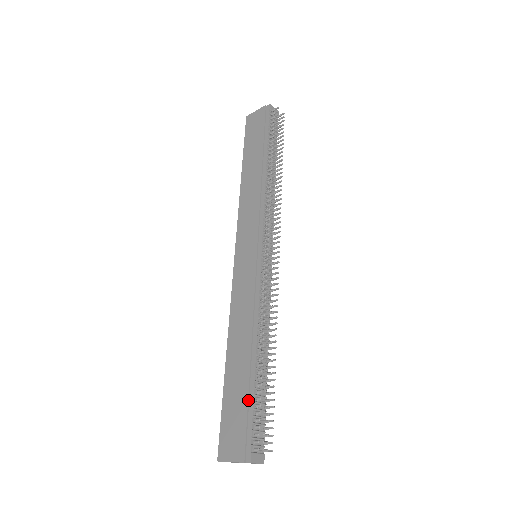
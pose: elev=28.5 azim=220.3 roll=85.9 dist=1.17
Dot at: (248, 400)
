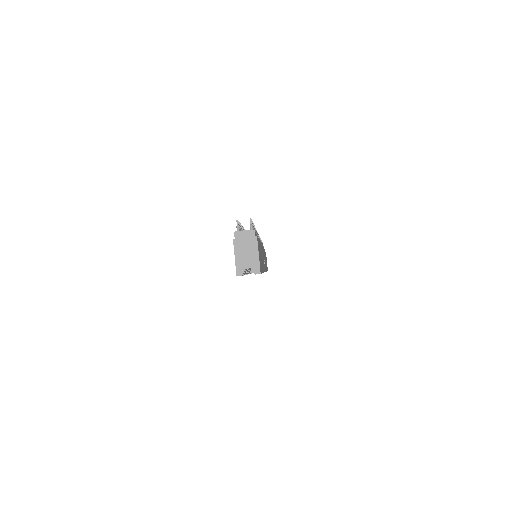
Dot at: occluded
